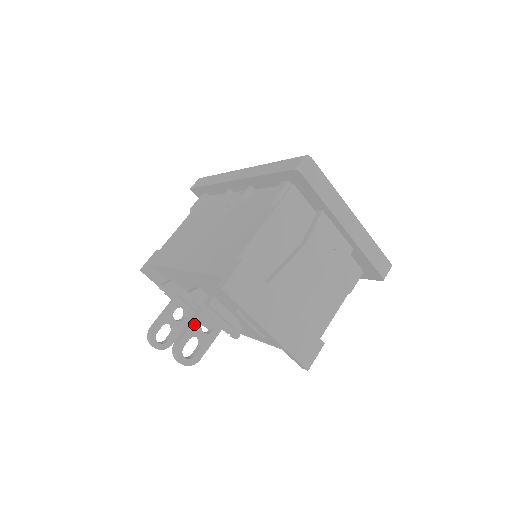
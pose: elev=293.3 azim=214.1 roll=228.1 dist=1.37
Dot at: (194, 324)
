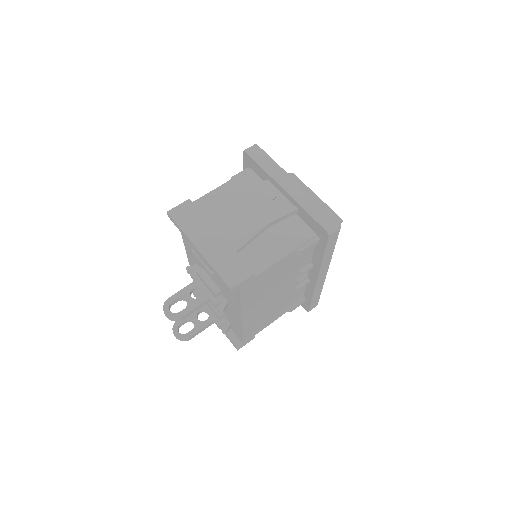
Dot at: (185, 289)
